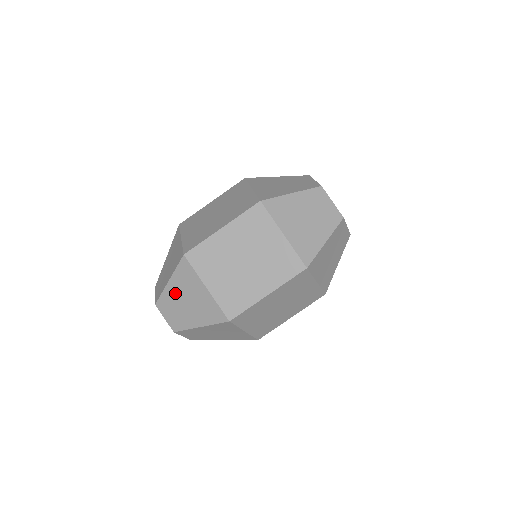
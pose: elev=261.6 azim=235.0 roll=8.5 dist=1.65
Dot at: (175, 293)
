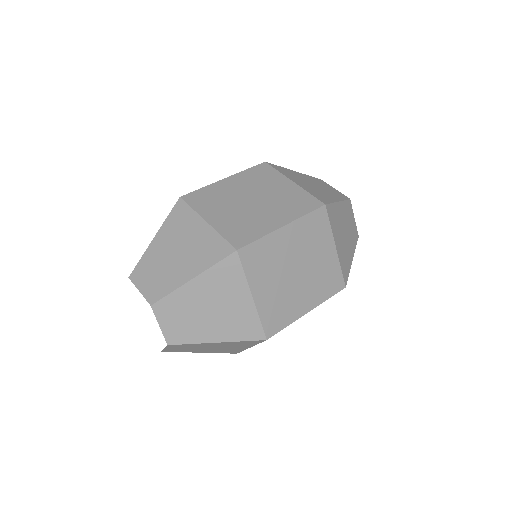
Dot at: (161, 248)
